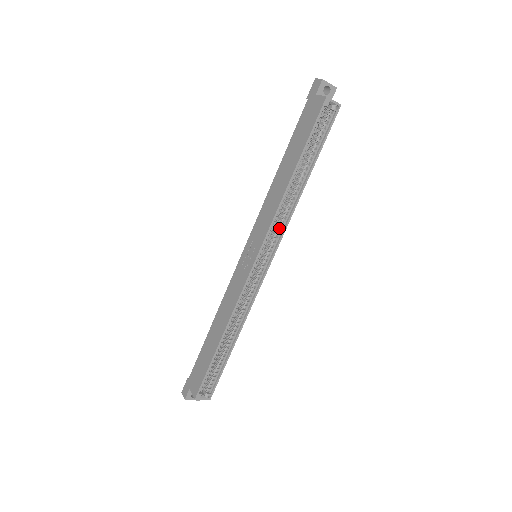
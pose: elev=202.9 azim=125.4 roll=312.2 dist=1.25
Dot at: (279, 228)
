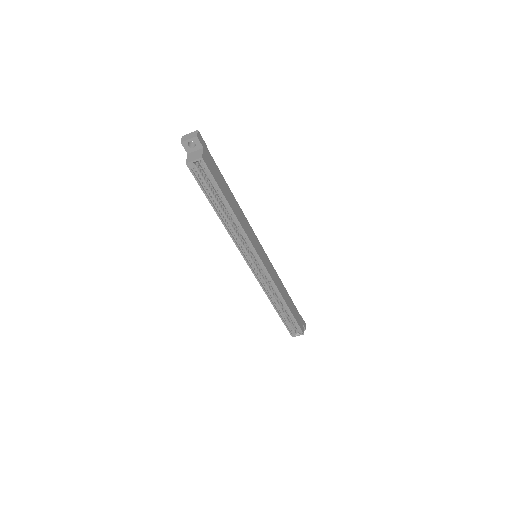
Dot at: (247, 242)
